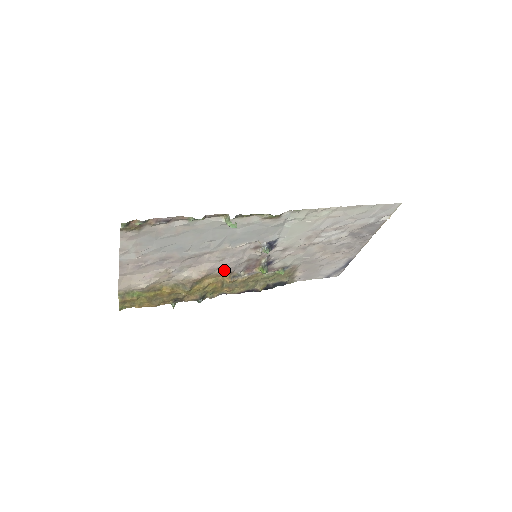
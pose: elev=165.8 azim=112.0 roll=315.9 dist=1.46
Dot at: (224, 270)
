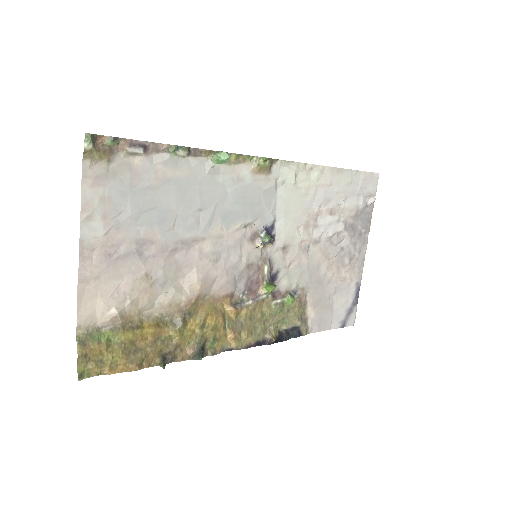
Dot at: (222, 288)
